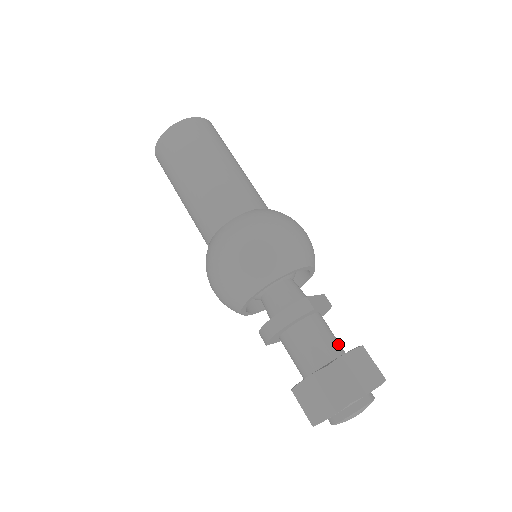
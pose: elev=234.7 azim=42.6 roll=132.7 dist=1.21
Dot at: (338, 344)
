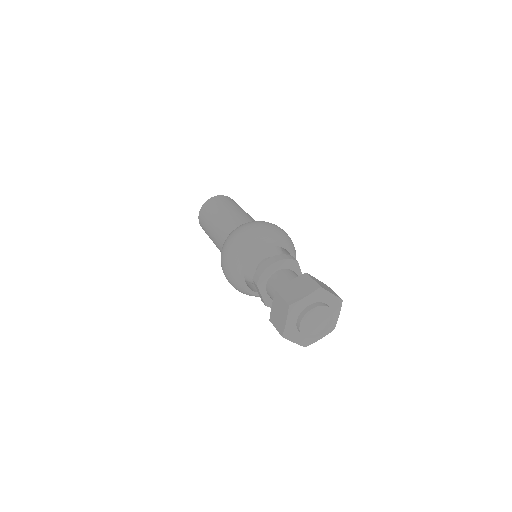
Dot at: occluded
